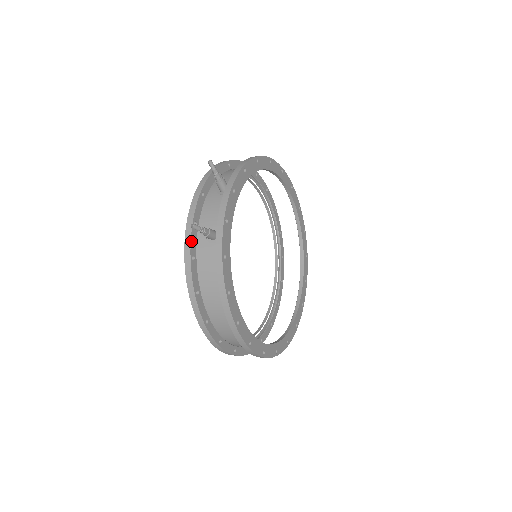
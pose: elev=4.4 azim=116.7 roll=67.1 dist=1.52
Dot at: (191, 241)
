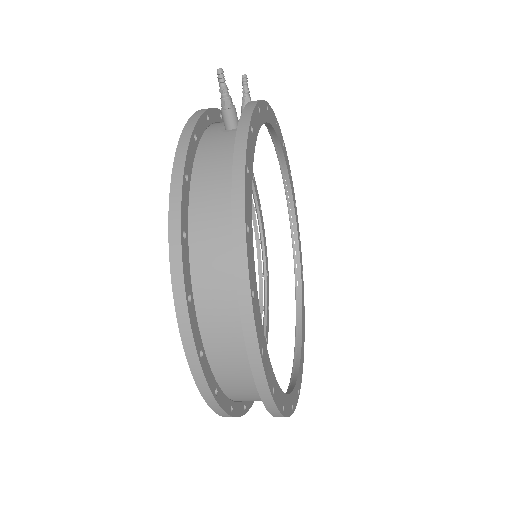
Dot at: (199, 120)
